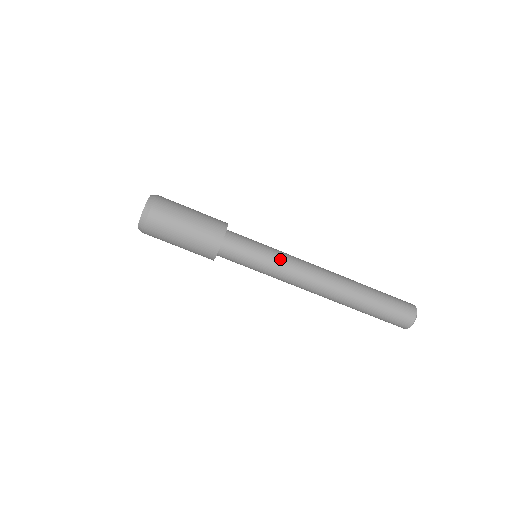
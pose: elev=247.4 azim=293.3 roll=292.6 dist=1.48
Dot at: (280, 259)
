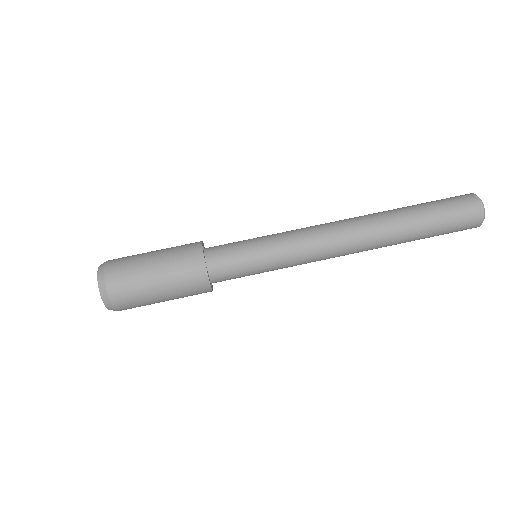
Dot at: (283, 241)
